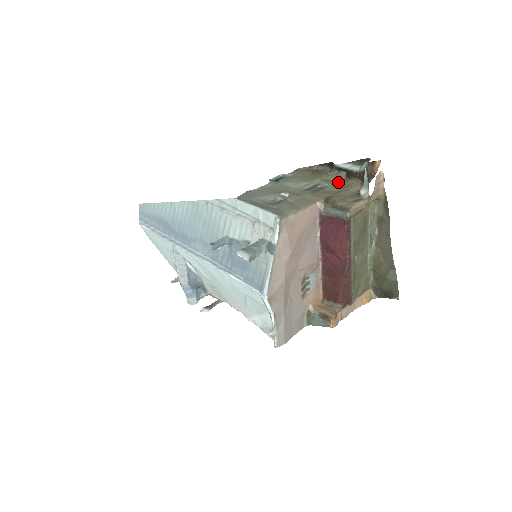
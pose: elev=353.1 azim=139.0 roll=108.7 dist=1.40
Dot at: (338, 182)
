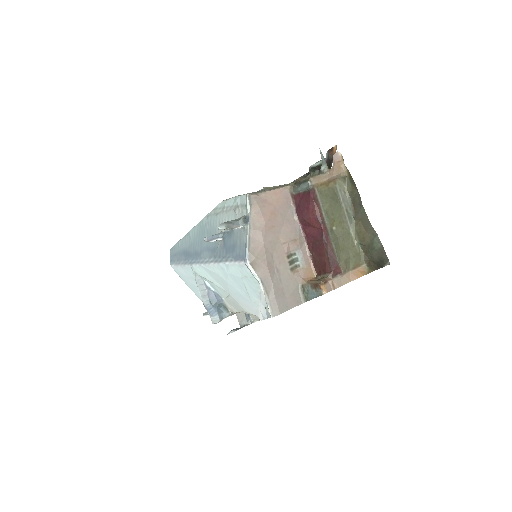
Dot at: occluded
